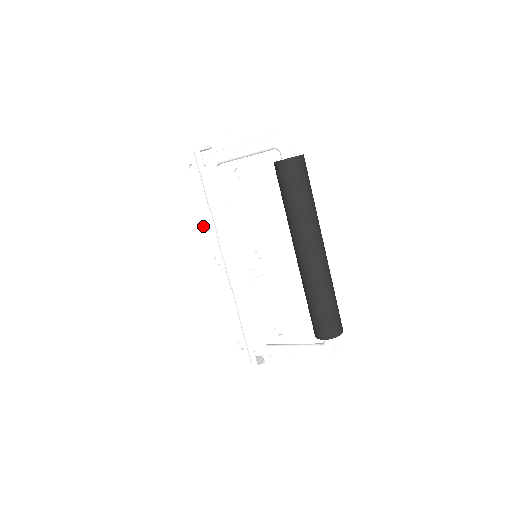
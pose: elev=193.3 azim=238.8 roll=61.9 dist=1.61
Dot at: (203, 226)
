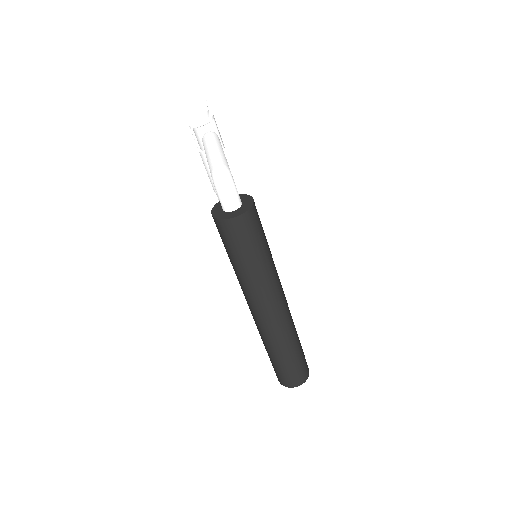
Dot at: occluded
